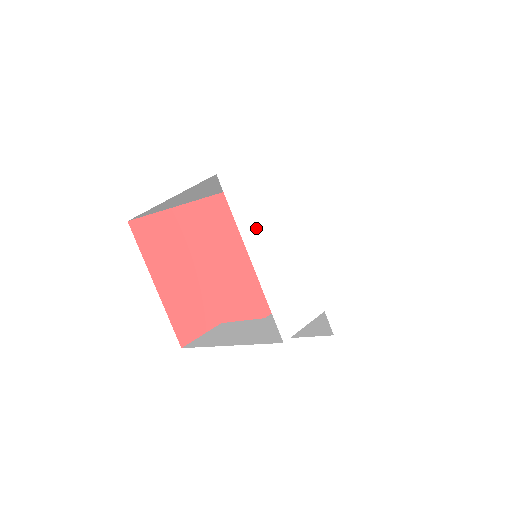
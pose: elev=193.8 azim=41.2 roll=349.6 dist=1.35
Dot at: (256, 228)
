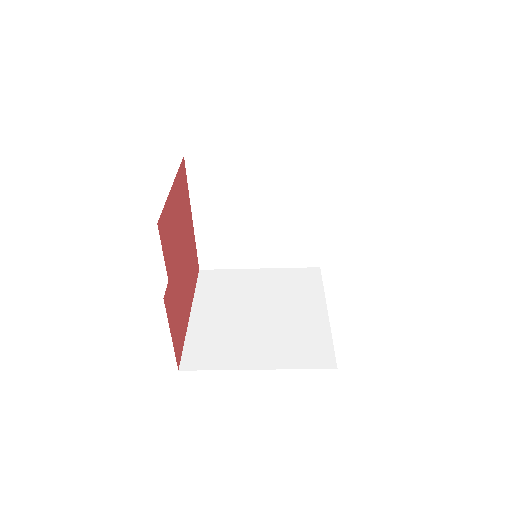
Dot at: occluded
